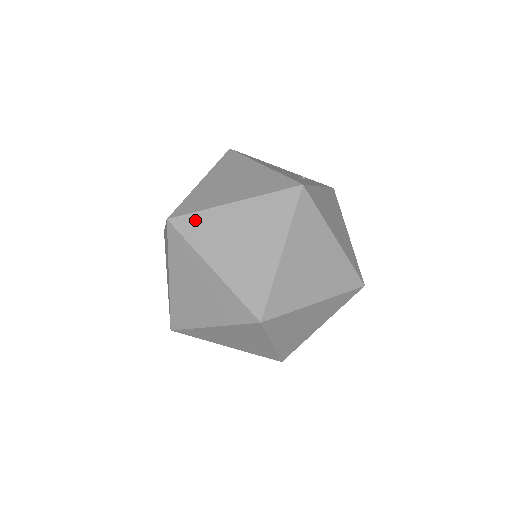
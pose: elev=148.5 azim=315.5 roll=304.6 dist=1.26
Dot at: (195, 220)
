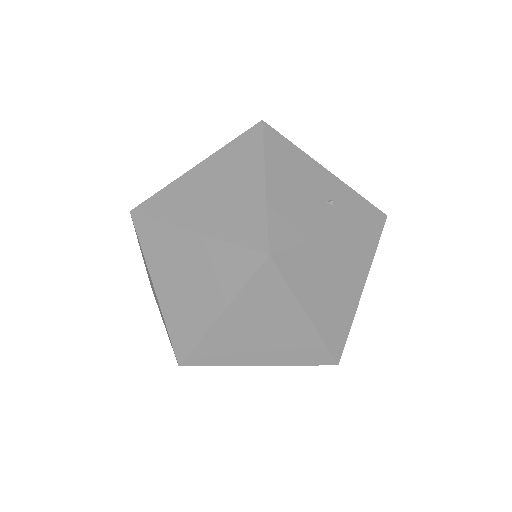
Dot at: (153, 228)
